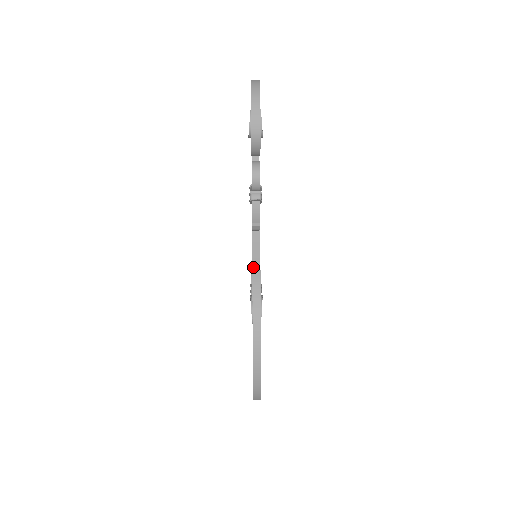
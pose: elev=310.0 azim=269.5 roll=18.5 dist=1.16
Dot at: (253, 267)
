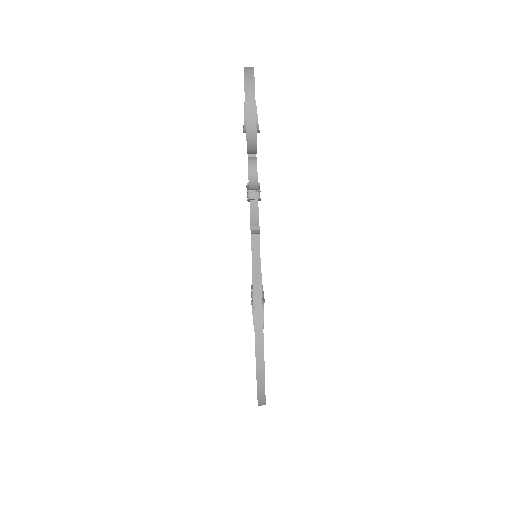
Dot at: (253, 273)
